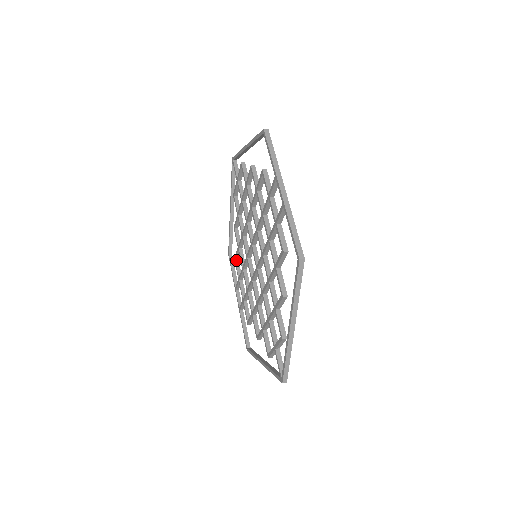
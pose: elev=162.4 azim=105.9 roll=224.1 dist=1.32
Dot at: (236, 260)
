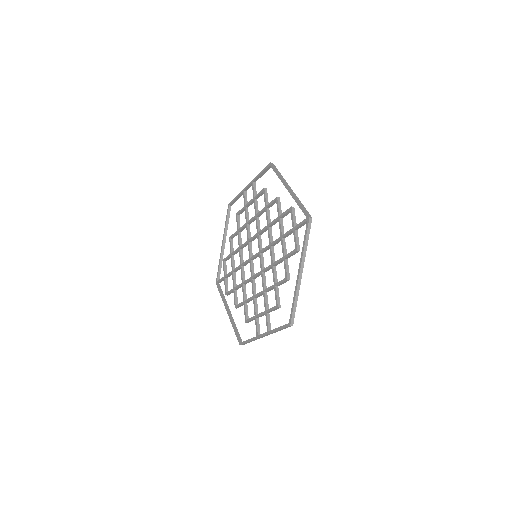
Dot at: (247, 320)
